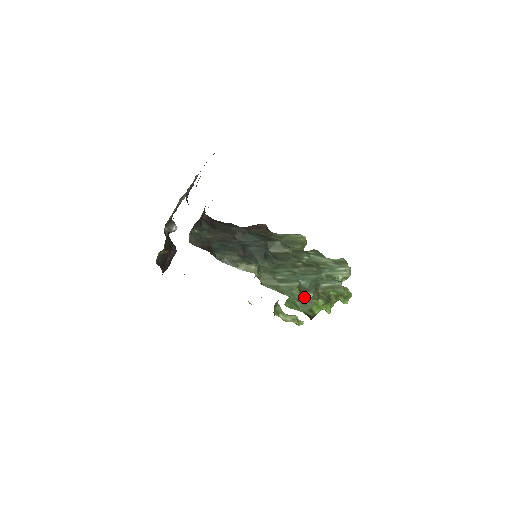
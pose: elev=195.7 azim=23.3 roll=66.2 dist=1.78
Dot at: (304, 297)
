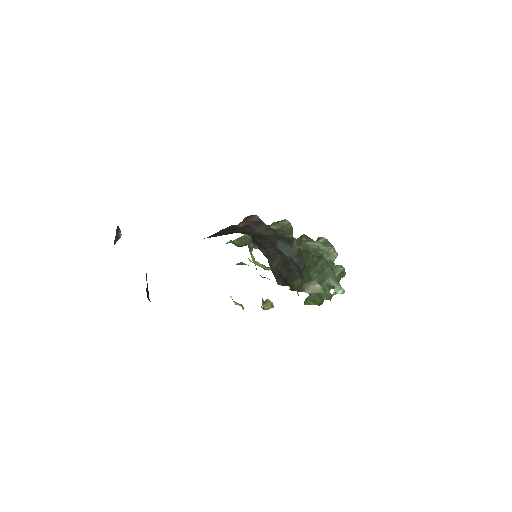
Dot at: occluded
